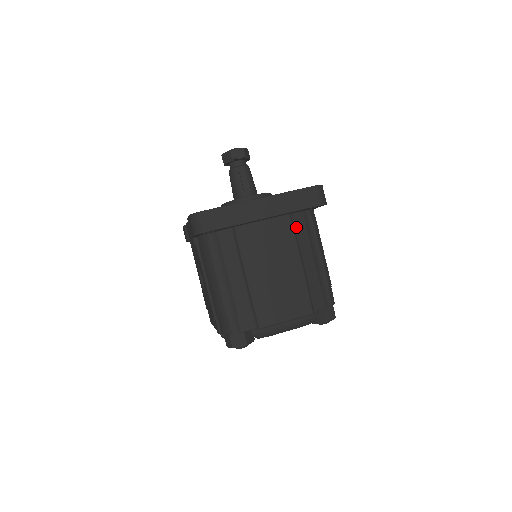
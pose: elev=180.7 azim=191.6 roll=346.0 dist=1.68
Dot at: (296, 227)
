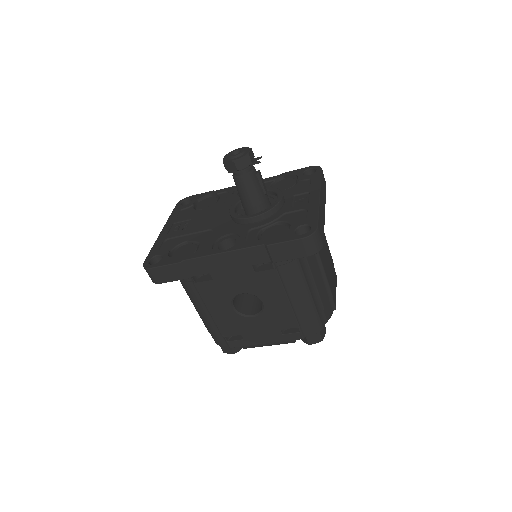
Dot at: occluded
